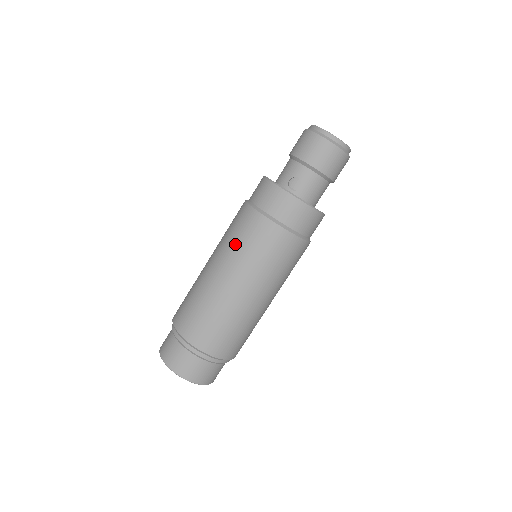
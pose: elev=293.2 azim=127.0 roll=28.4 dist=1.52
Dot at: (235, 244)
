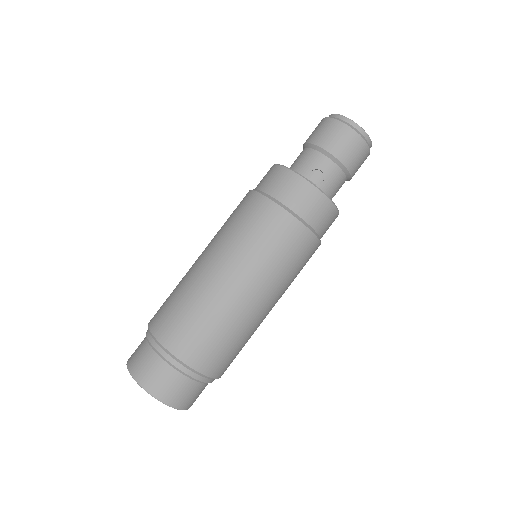
Dot at: (246, 240)
